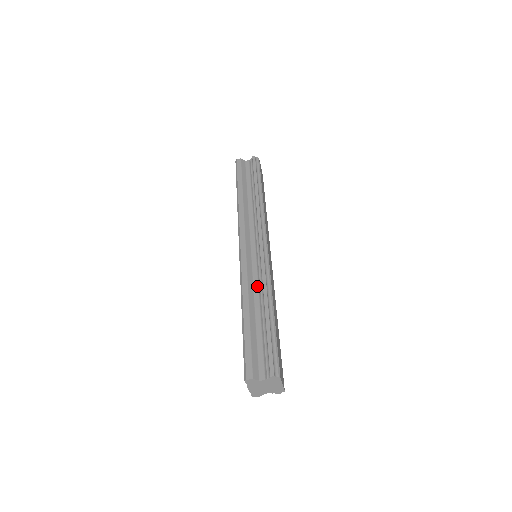
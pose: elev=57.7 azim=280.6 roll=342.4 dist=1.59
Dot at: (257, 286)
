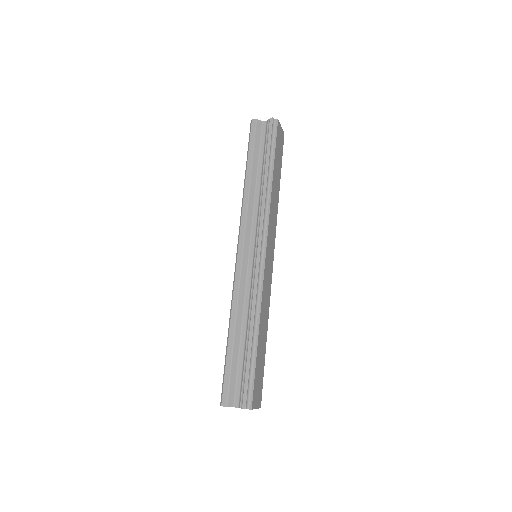
Dot at: (247, 302)
